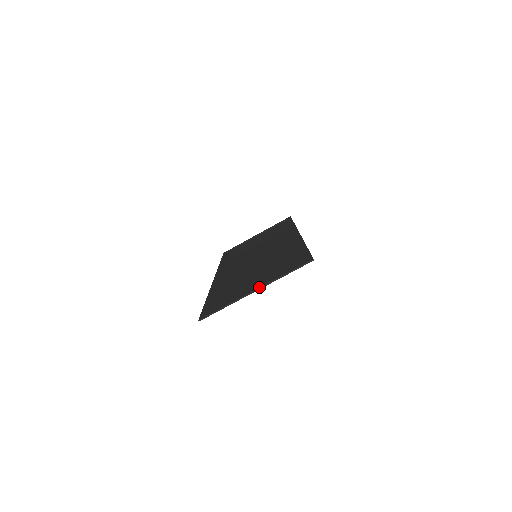
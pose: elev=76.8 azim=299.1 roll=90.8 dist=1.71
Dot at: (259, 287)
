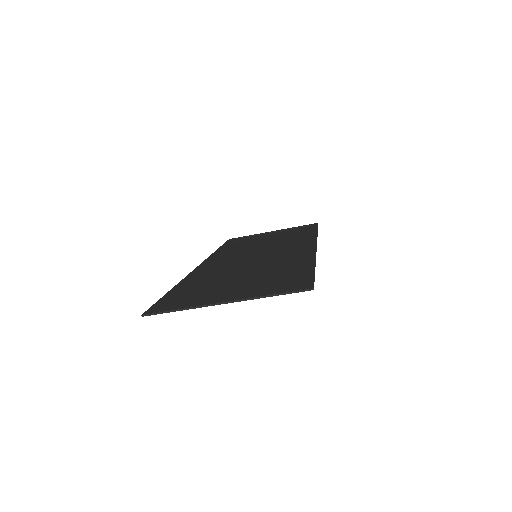
Dot at: (231, 300)
